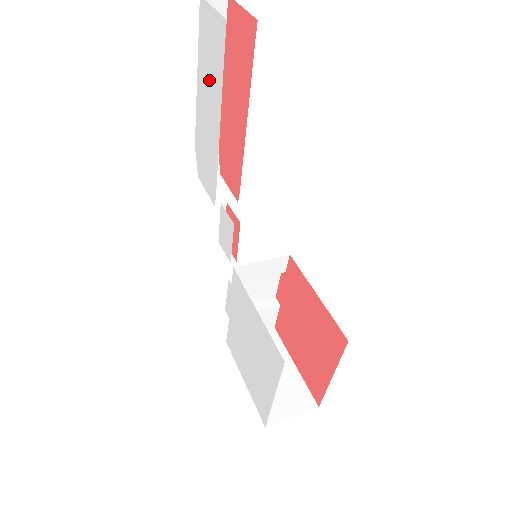
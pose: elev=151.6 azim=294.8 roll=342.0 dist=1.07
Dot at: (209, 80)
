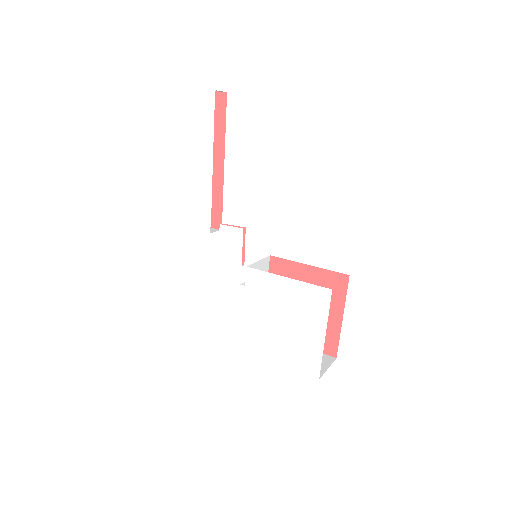
Dot at: (192, 139)
